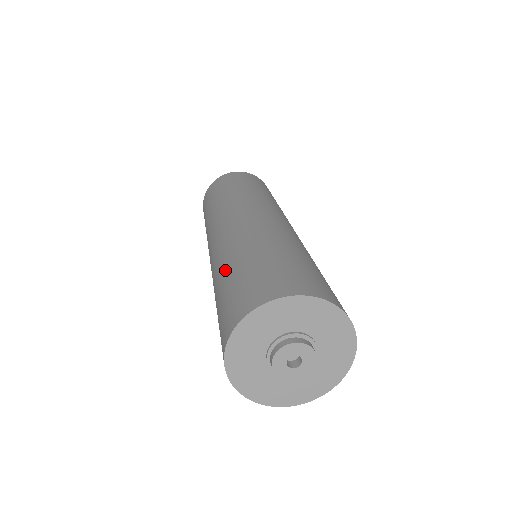
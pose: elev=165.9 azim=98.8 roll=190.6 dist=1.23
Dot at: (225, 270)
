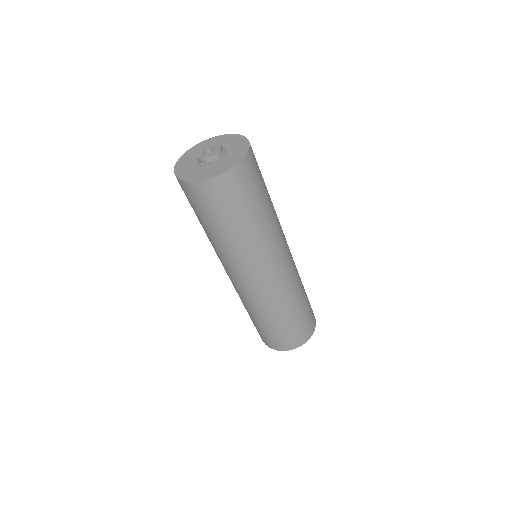
Dot at: occluded
